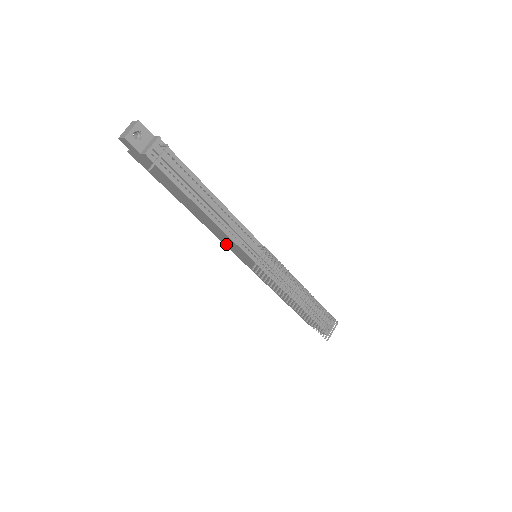
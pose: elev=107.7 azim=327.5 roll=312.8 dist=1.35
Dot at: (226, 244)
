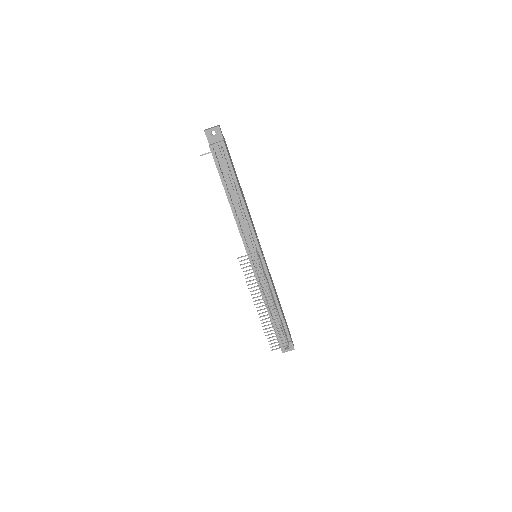
Dot at: occluded
